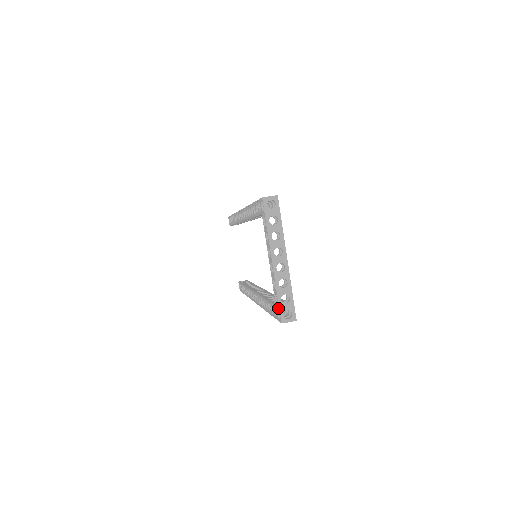
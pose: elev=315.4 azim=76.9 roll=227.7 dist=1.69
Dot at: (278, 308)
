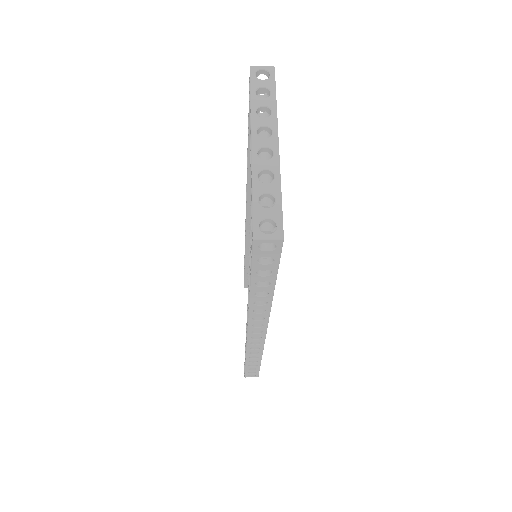
Dot at: (252, 219)
